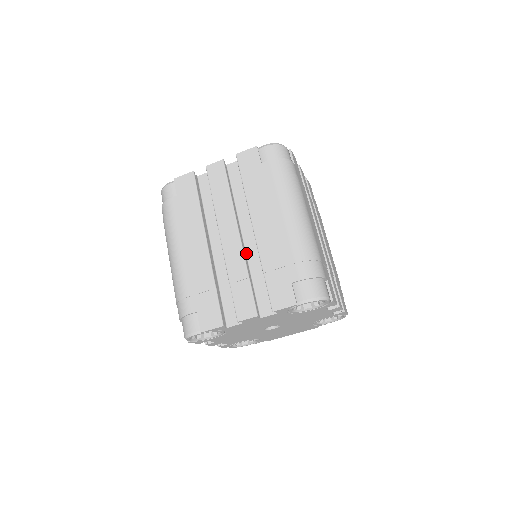
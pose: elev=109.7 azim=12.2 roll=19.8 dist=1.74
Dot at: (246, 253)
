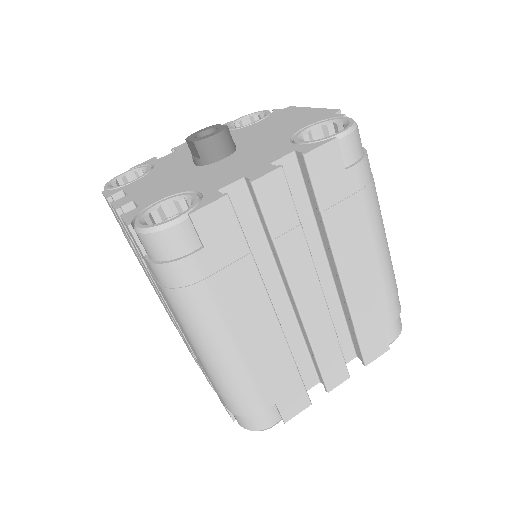
Dot at: occluded
